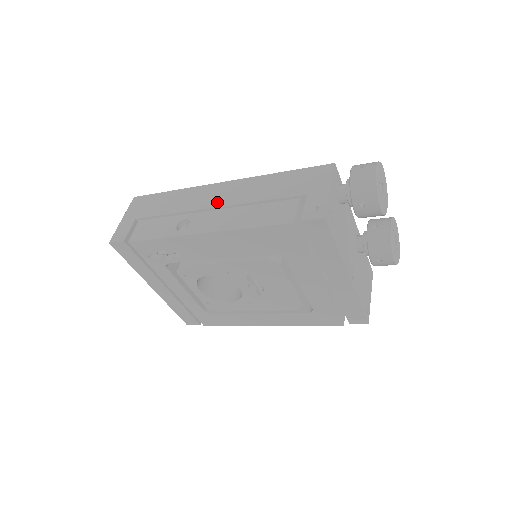
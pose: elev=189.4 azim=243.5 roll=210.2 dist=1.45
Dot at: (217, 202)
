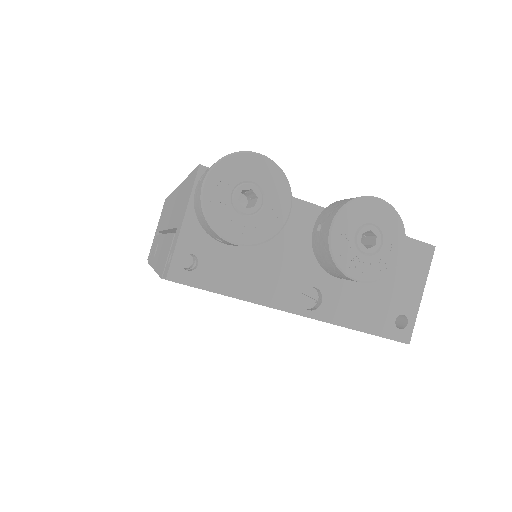
Dot at: (167, 222)
